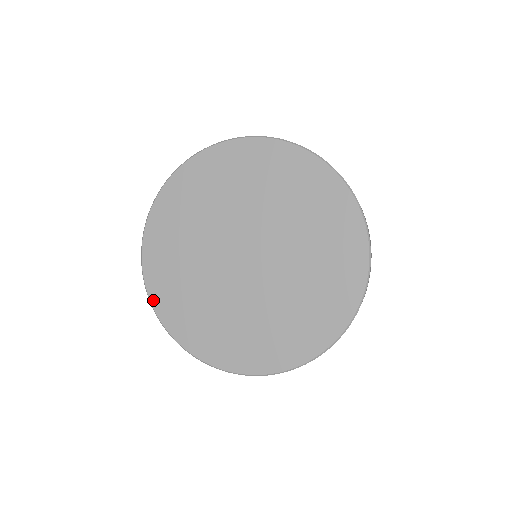
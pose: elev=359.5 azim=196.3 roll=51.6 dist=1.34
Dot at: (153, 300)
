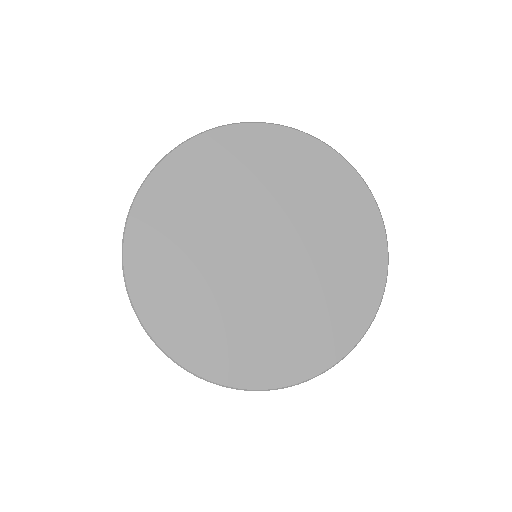
Dot at: (199, 371)
